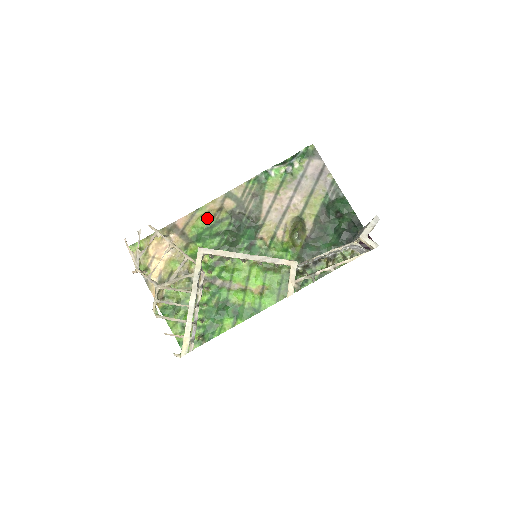
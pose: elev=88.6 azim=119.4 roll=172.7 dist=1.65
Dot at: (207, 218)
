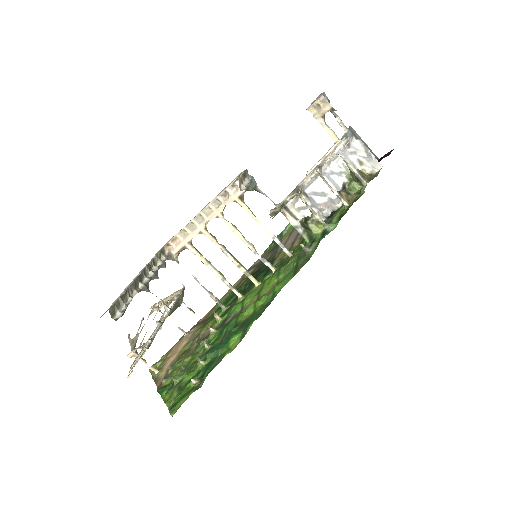
Dot at: (227, 296)
